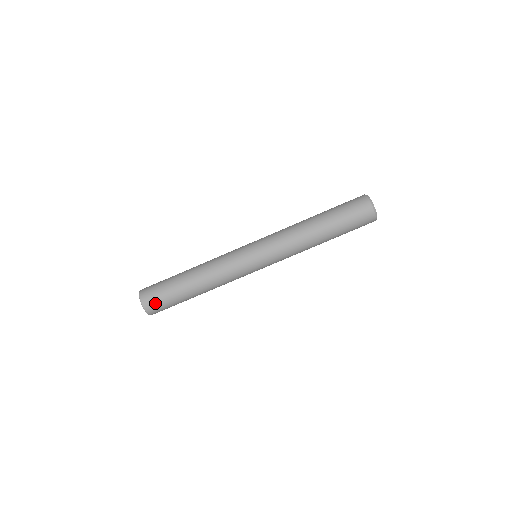
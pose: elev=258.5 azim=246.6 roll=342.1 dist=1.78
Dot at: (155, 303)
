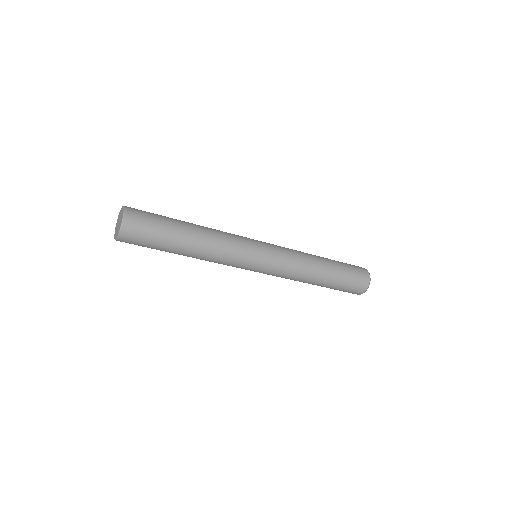
Dot at: (135, 240)
